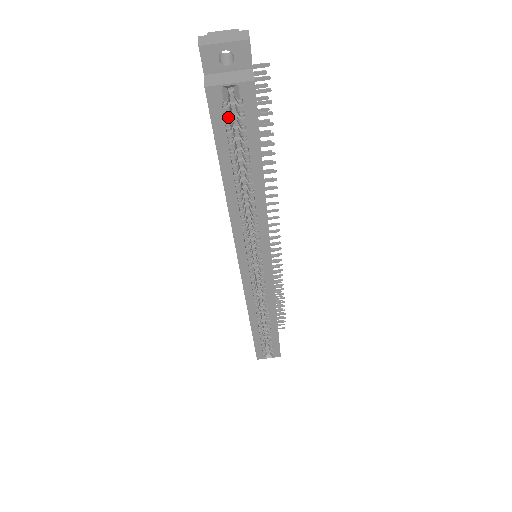
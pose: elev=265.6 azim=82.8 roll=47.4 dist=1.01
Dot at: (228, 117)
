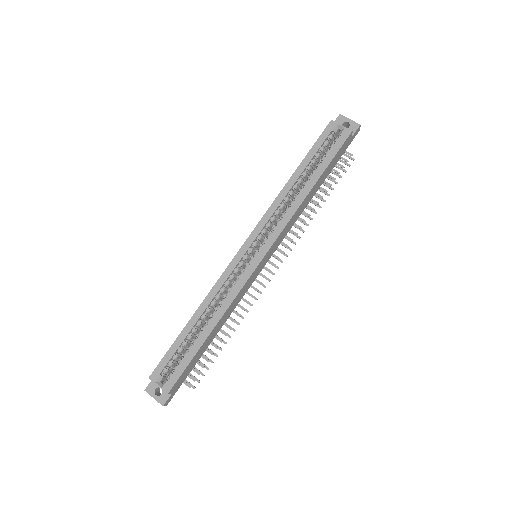
Dot at: (328, 141)
